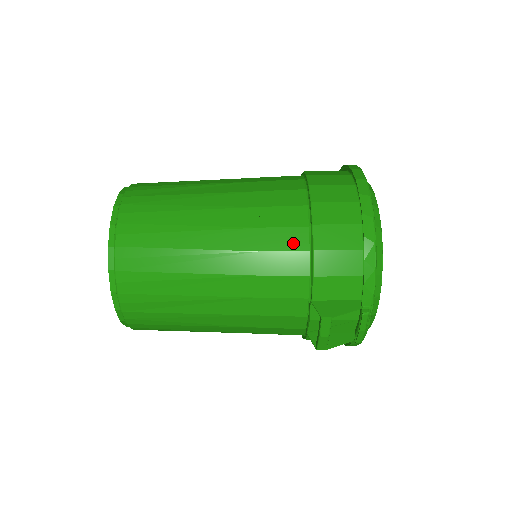
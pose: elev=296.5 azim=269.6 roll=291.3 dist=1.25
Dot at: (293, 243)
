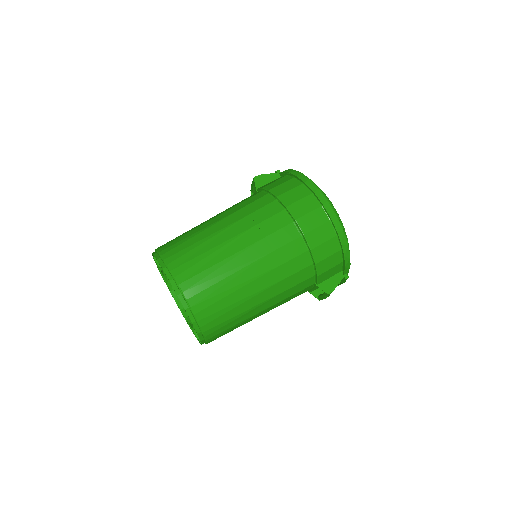
Dot at: (302, 265)
